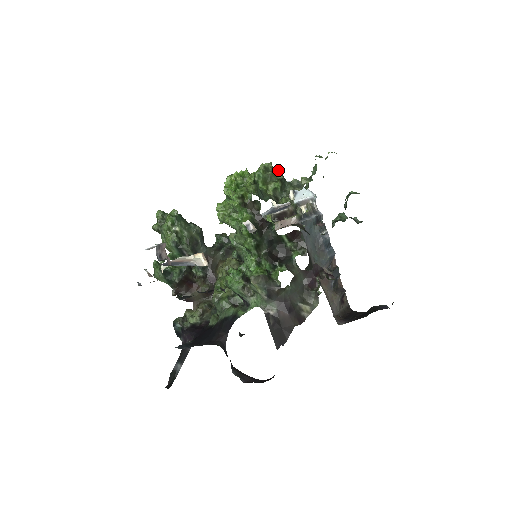
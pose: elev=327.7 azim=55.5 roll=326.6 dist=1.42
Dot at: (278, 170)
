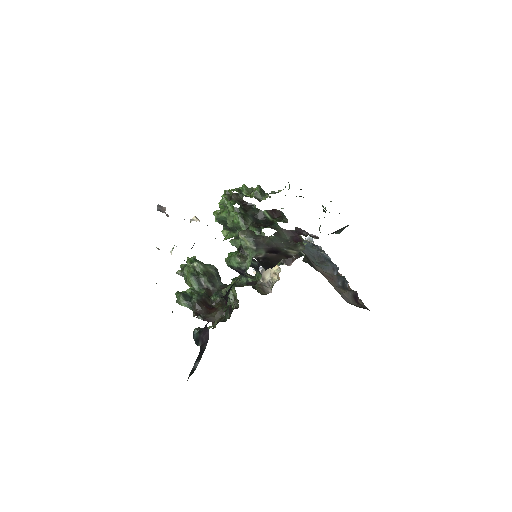
Dot at: (258, 186)
